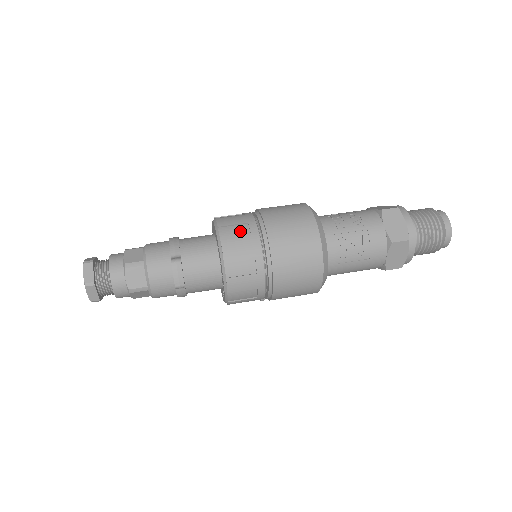
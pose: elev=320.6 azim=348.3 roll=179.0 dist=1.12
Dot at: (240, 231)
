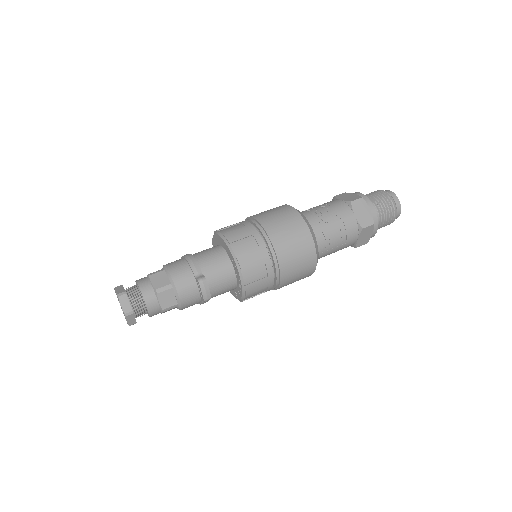
Dot at: (249, 244)
